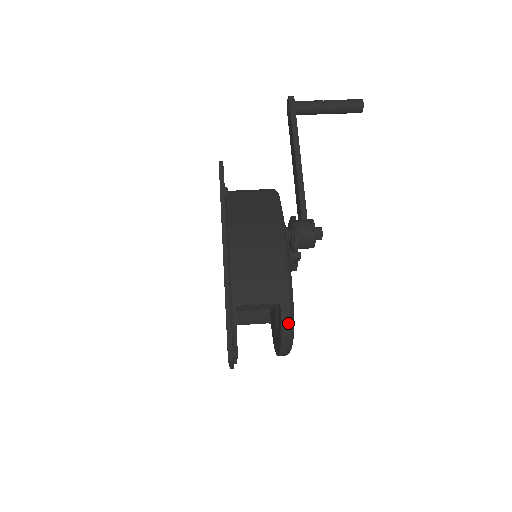
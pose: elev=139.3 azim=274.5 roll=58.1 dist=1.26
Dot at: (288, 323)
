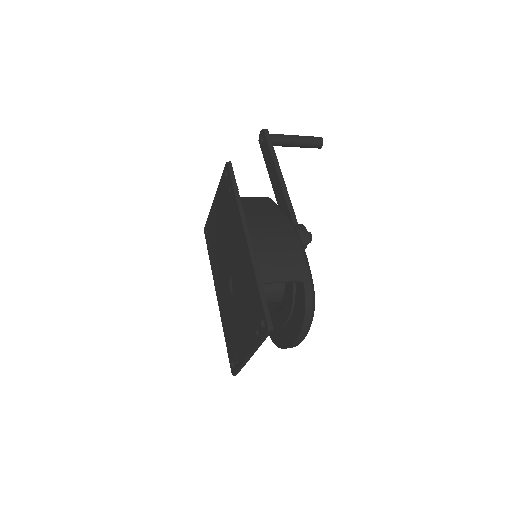
Dot at: (311, 299)
